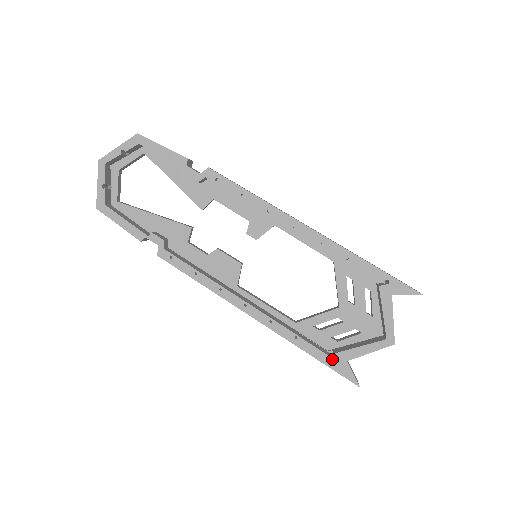
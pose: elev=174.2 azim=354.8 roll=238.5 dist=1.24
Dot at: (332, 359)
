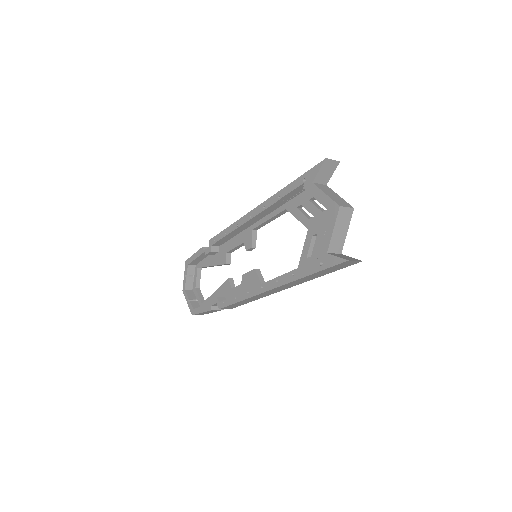
Dot at: (319, 263)
